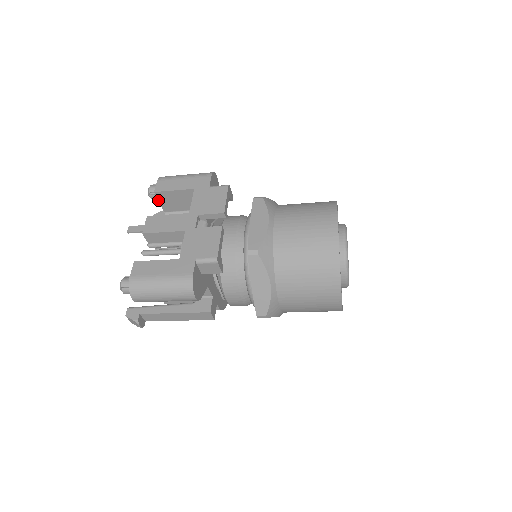
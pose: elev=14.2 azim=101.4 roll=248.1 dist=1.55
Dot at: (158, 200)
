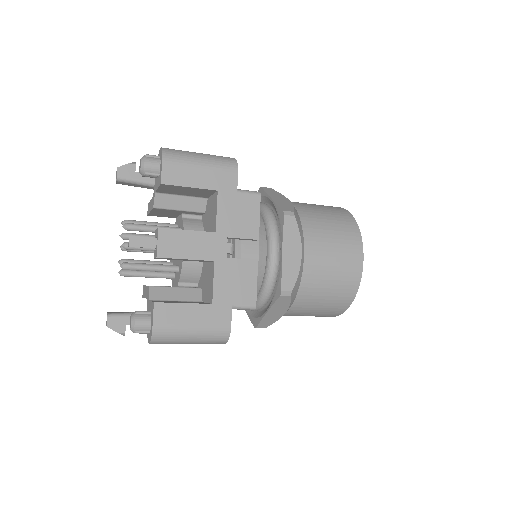
Dot at: (158, 187)
